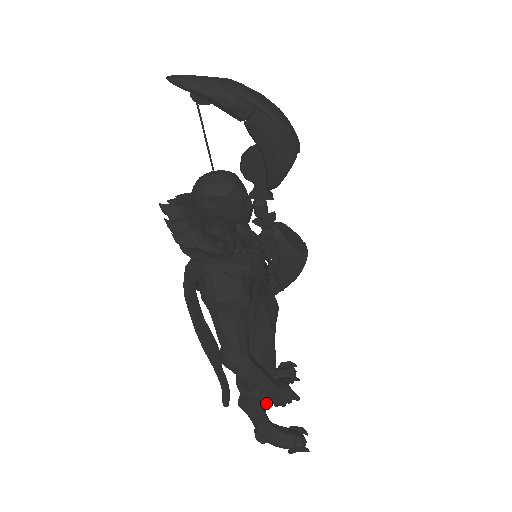
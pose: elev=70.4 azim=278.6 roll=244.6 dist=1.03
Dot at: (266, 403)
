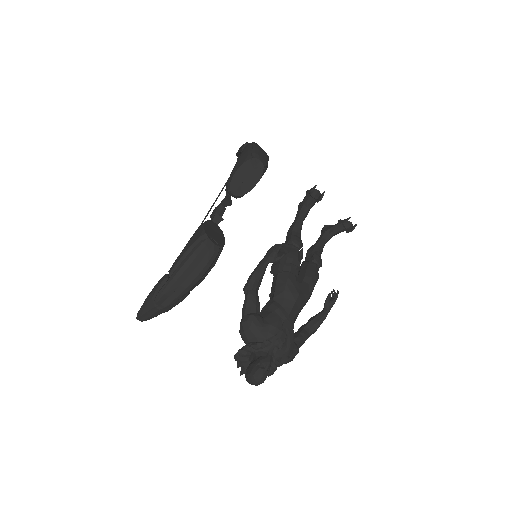
Dot at: (321, 261)
